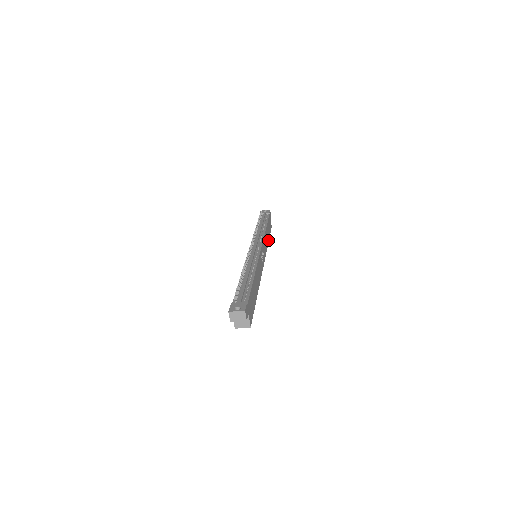
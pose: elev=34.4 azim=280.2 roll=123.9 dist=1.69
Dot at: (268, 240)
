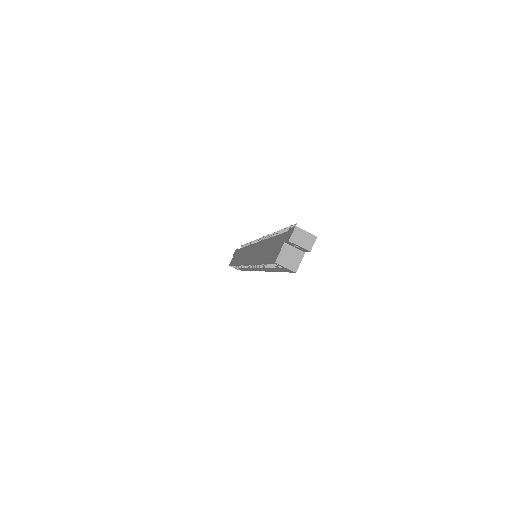
Dot at: occluded
